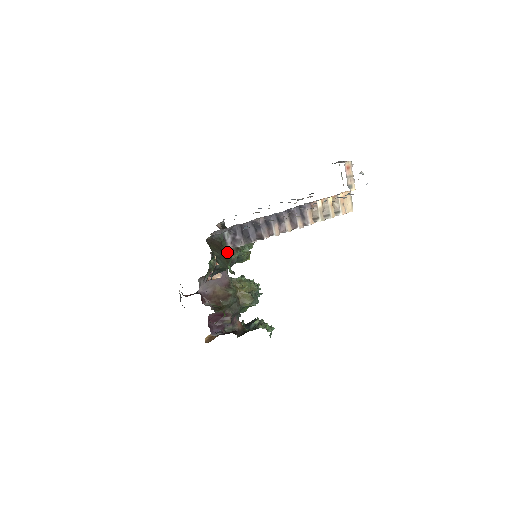
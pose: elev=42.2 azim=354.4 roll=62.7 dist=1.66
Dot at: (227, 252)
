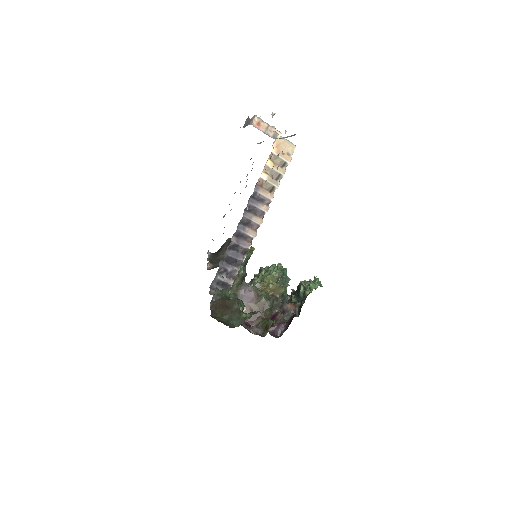
Dot at: (232, 303)
